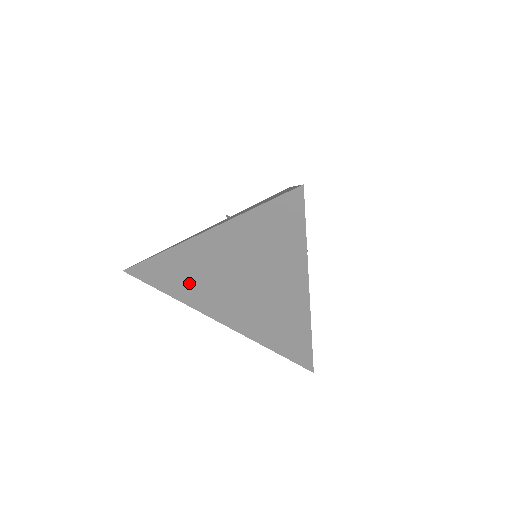
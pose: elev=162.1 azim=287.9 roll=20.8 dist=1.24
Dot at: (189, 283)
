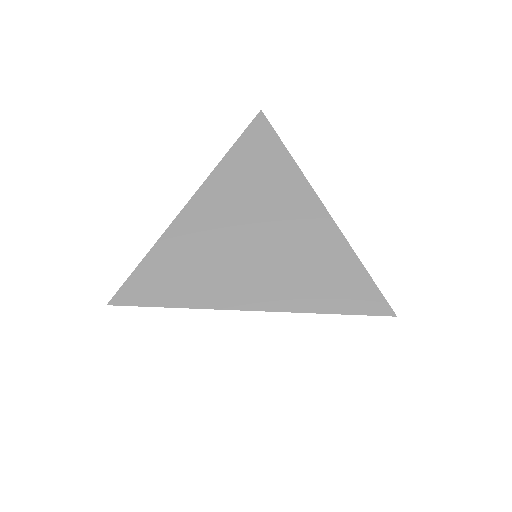
Dot at: (195, 269)
